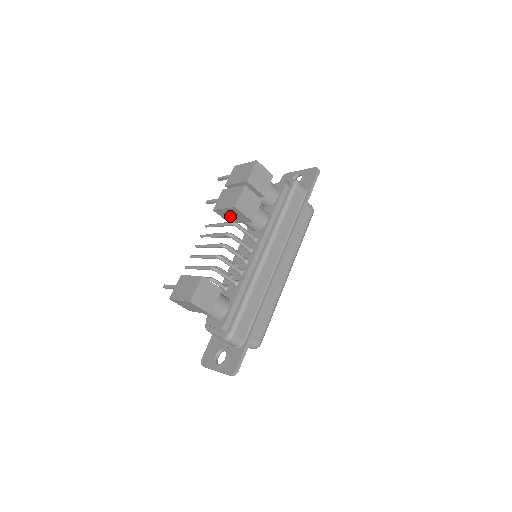
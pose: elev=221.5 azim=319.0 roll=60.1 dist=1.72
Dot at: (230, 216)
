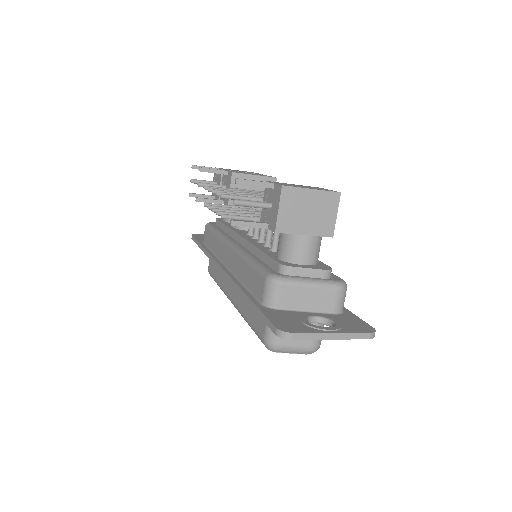
Dot at: occluded
